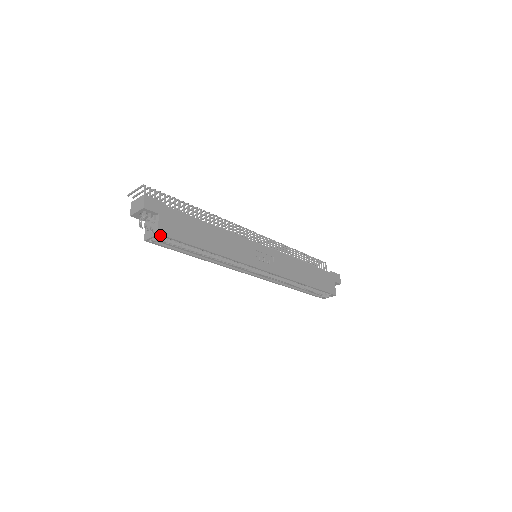
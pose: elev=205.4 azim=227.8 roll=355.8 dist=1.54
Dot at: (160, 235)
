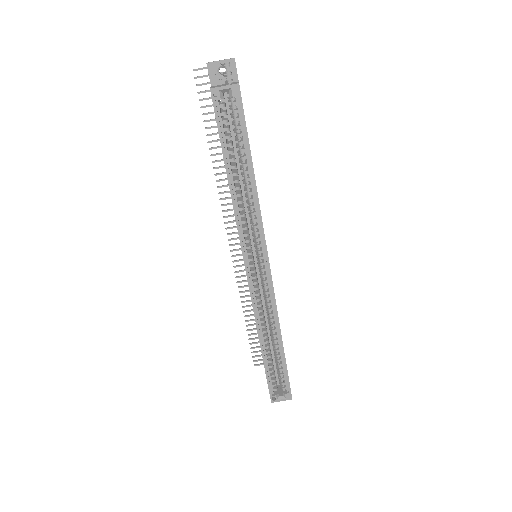
Dot at: (238, 89)
